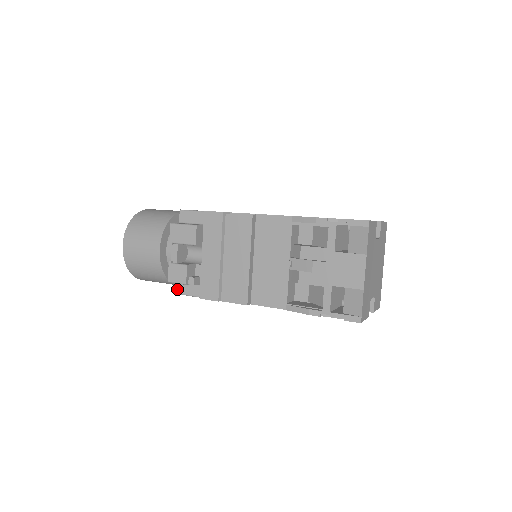
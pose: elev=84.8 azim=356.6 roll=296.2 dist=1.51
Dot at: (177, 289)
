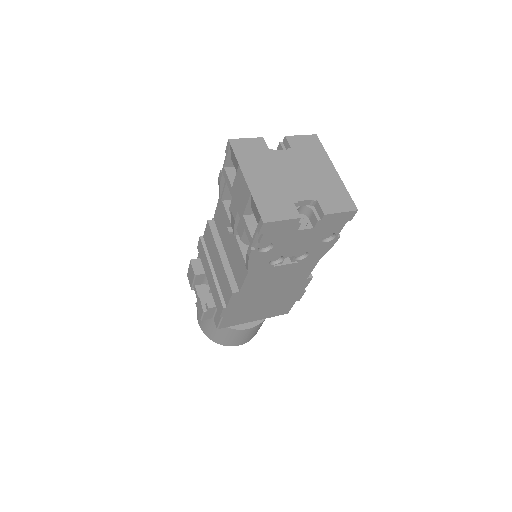
Dot at: (215, 324)
